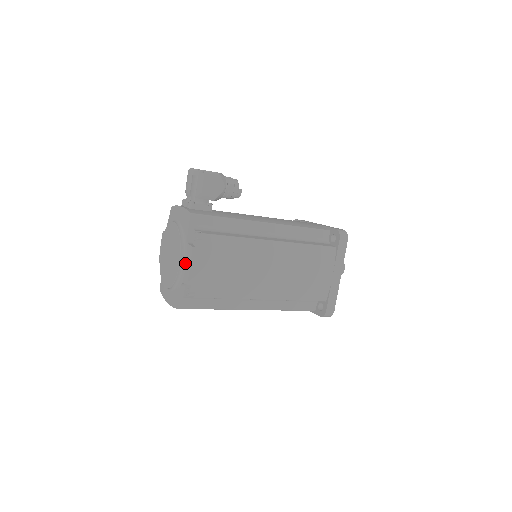
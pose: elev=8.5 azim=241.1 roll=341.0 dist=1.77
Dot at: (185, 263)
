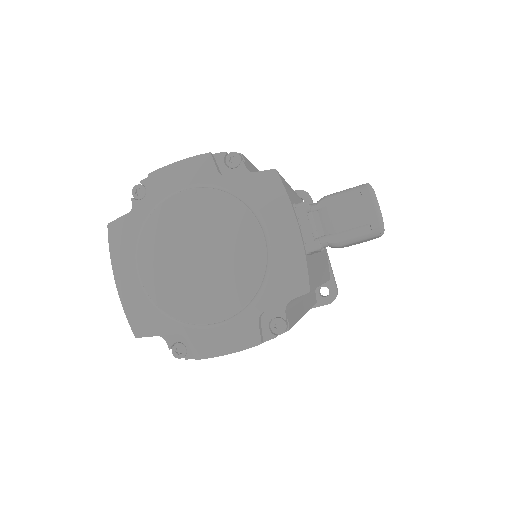
Dot at: (223, 333)
